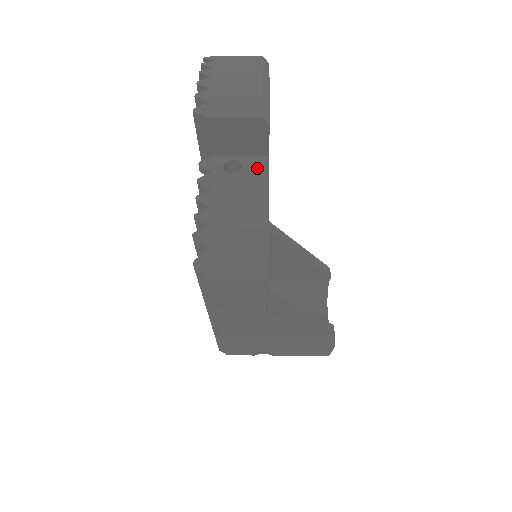
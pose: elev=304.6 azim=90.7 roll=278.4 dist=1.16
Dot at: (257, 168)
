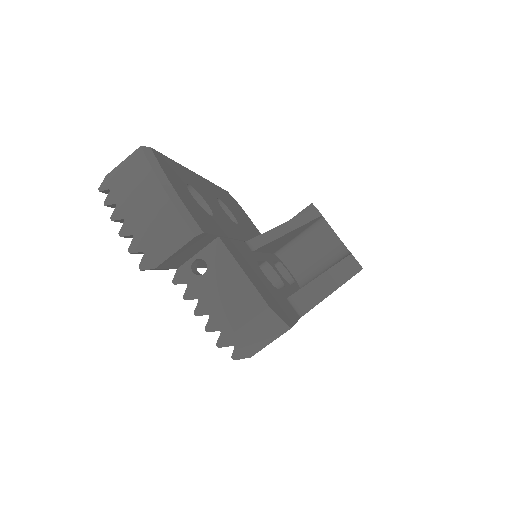
Dot at: (218, 254)
